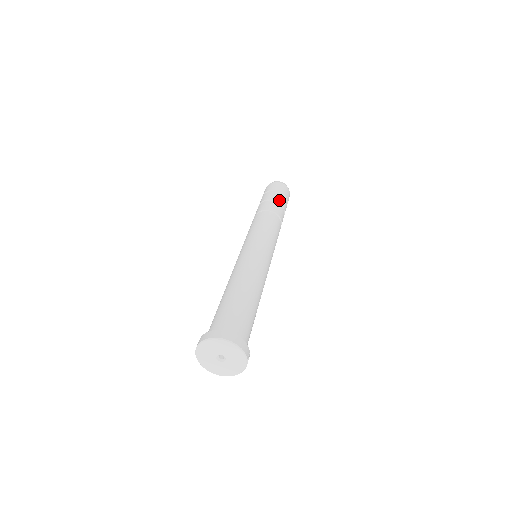
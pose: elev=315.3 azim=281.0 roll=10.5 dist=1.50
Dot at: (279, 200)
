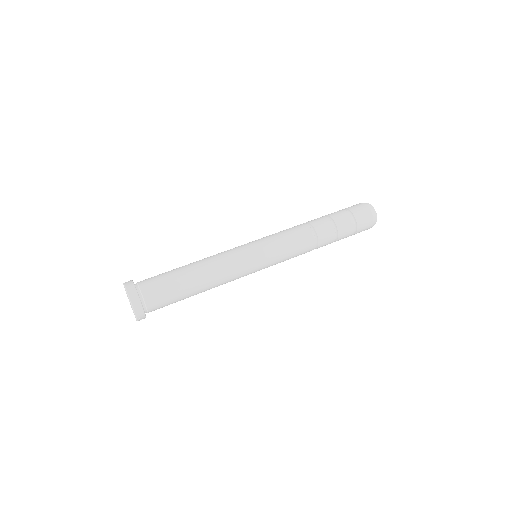
Dot at: (340, 227)
